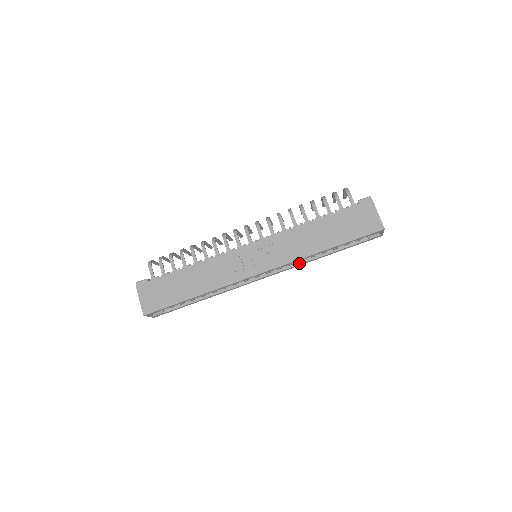
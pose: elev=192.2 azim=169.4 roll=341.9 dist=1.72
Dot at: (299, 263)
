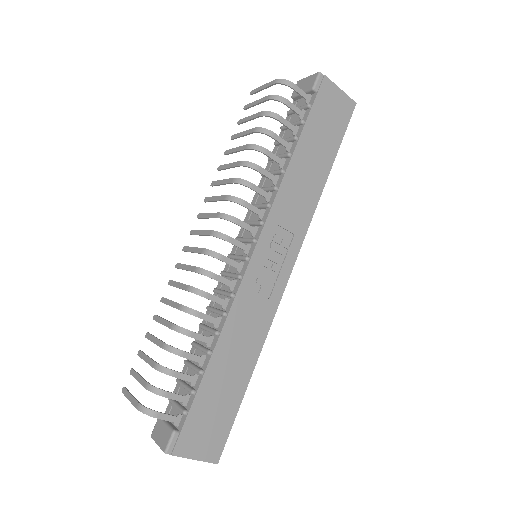
Dot at: occluded
